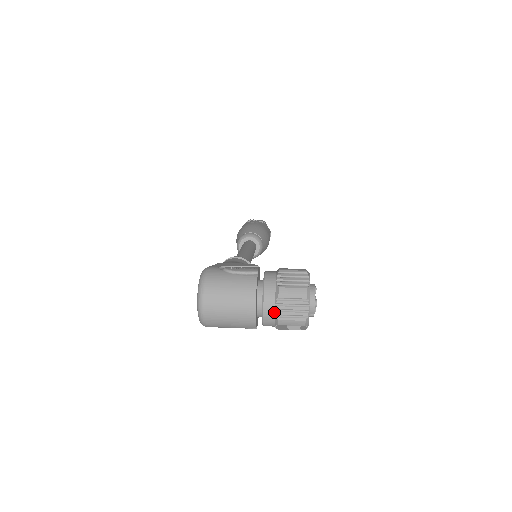
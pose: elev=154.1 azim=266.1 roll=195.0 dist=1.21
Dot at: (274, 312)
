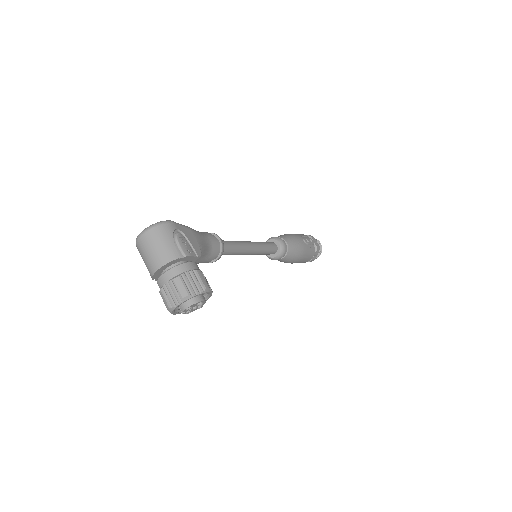
Dot at: (164, 284)
